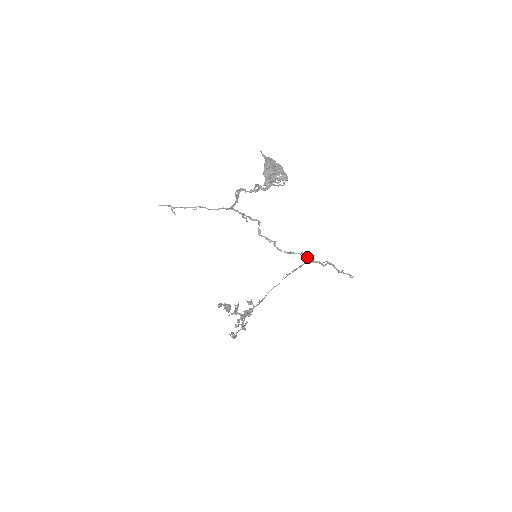
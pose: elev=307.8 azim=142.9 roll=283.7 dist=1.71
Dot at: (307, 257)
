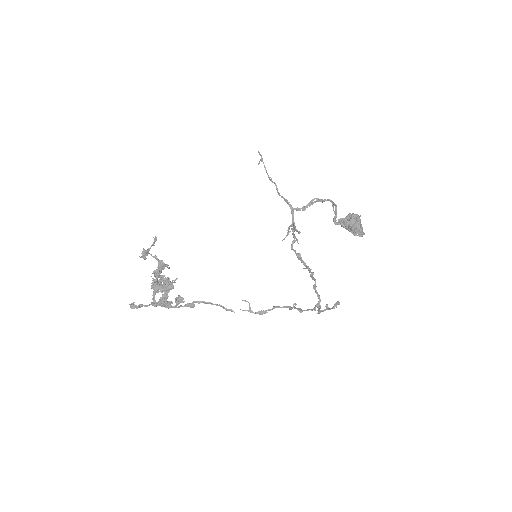
Dot at: (309, 270)
